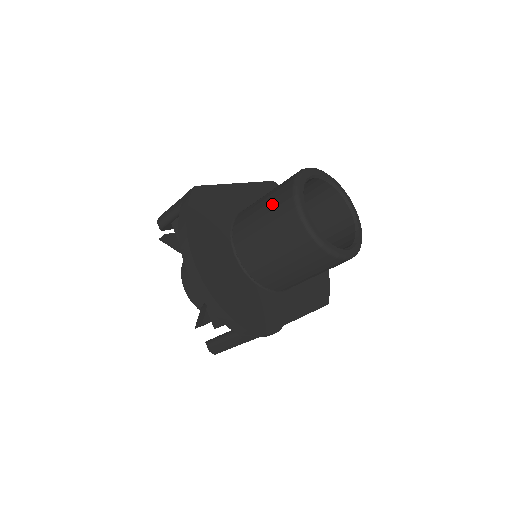
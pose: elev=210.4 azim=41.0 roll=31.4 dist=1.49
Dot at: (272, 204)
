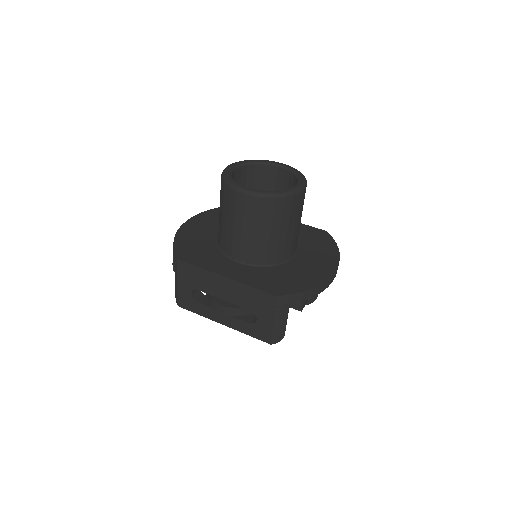
Dot at: occluded
